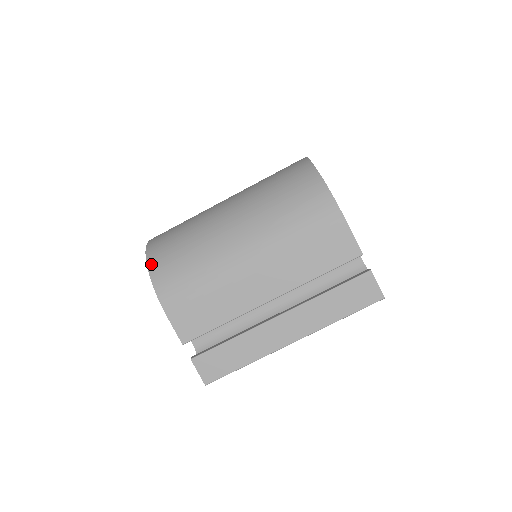
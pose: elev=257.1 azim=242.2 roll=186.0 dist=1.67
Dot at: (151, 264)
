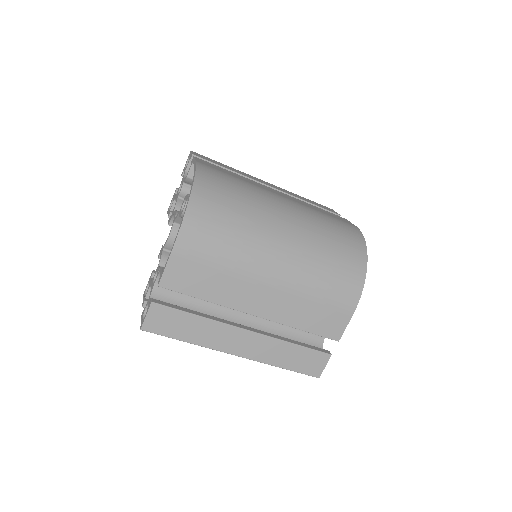
Dot at: (195, 197)
